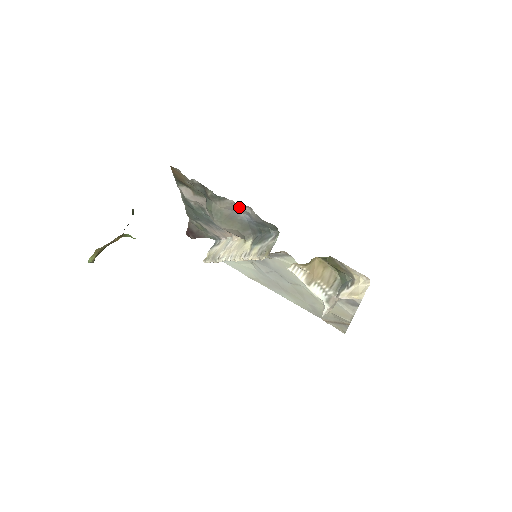
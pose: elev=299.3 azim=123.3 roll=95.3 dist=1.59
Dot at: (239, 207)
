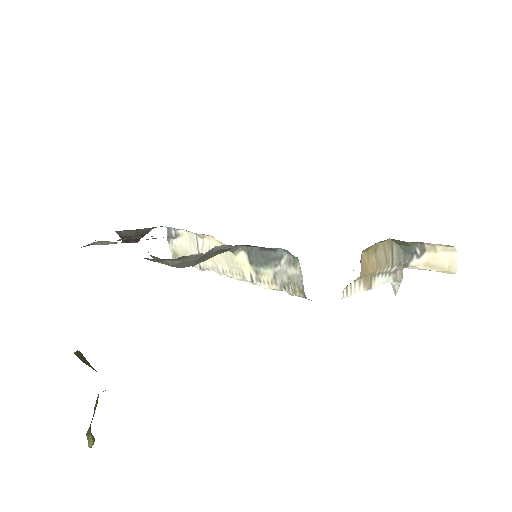
Dot at: occluded
